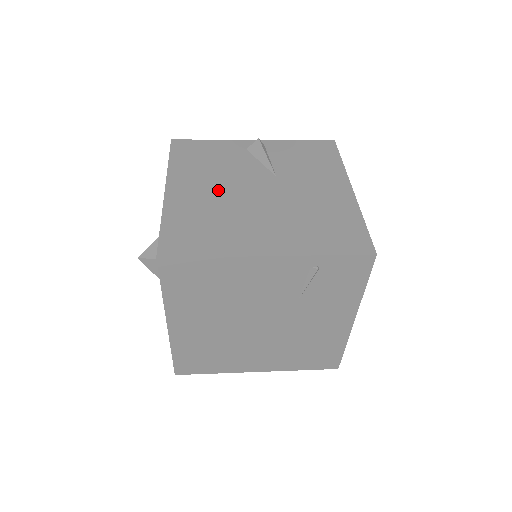
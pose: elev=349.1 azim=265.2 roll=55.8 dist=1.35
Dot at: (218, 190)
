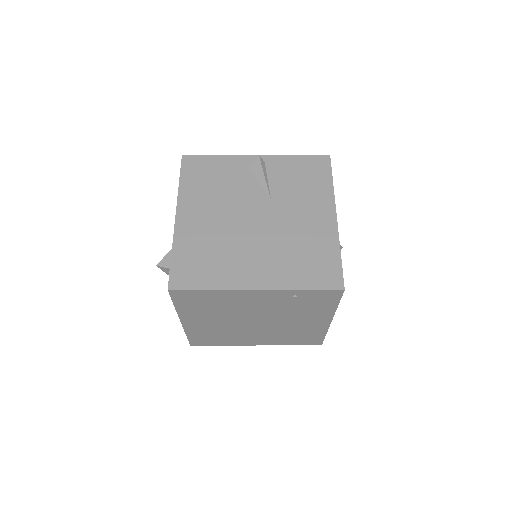
Dot at: (220, 217)
